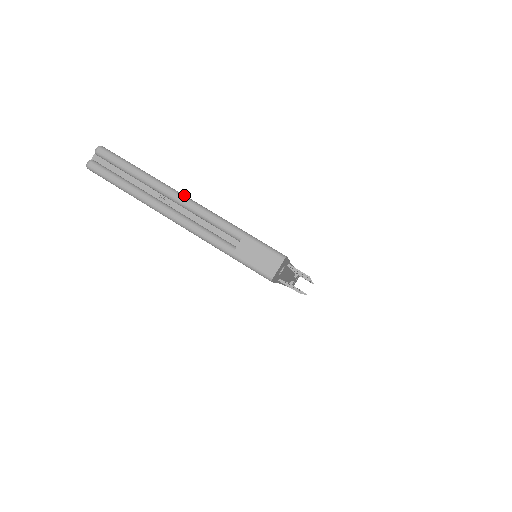
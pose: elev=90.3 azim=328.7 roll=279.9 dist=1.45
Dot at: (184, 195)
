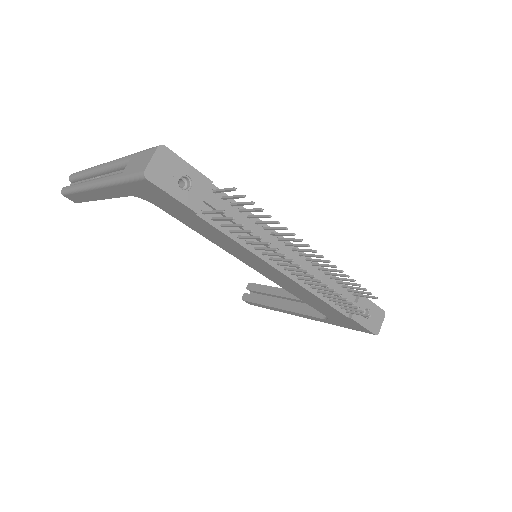
Dot at: occluded
